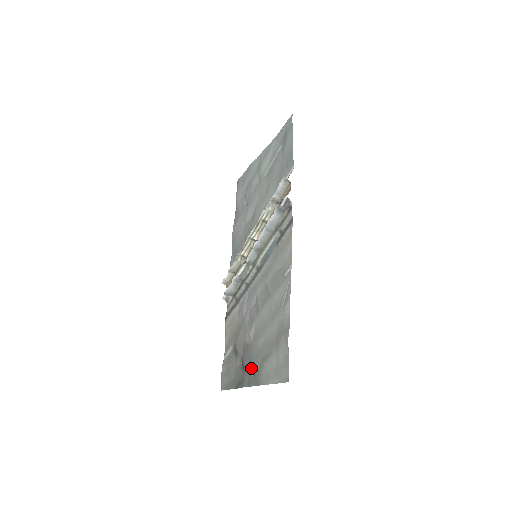
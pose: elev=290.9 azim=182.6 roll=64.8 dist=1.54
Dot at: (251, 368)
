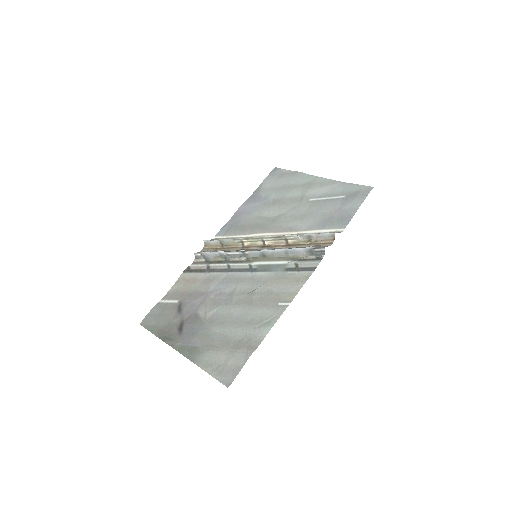
Dot at: (191, 339)
